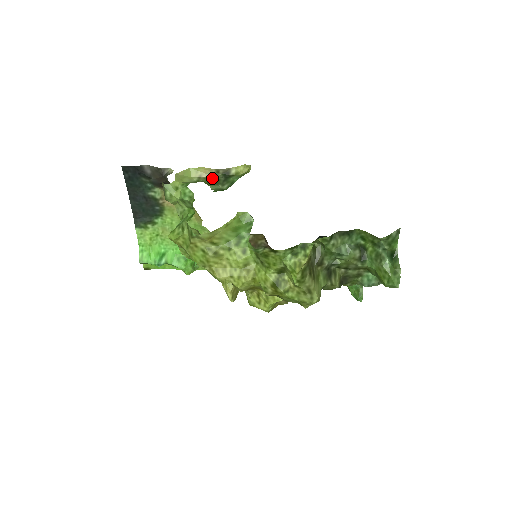
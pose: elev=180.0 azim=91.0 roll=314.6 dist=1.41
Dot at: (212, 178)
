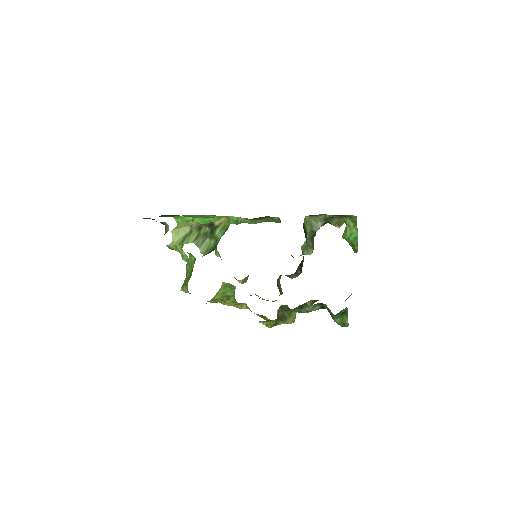
Dot at: (201, 228)
